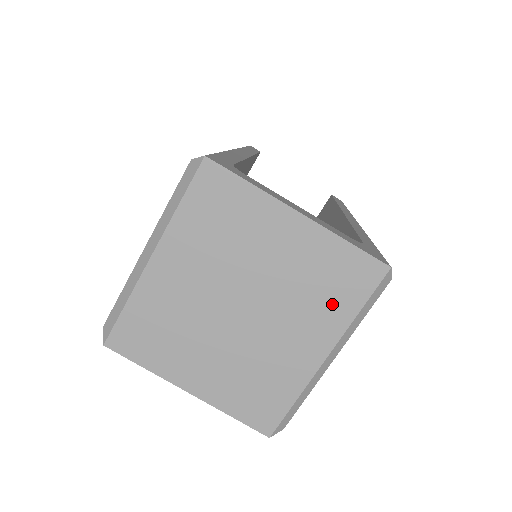
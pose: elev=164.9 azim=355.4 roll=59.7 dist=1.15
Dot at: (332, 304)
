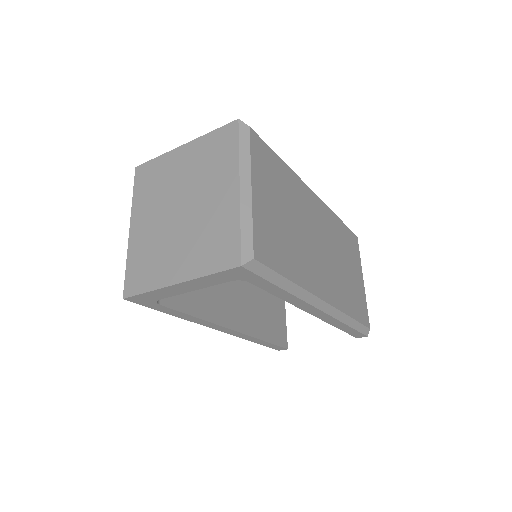
Dot at: (223, 161)
